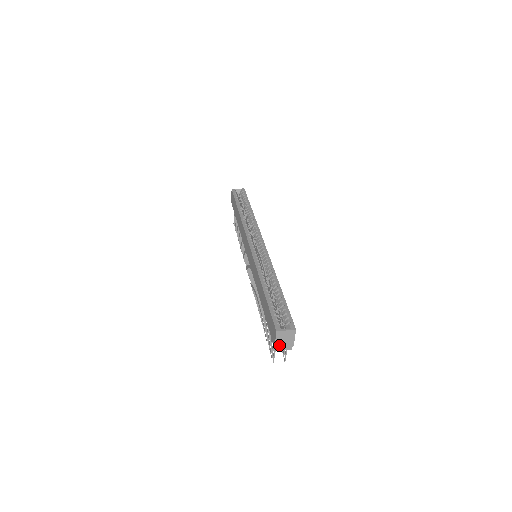
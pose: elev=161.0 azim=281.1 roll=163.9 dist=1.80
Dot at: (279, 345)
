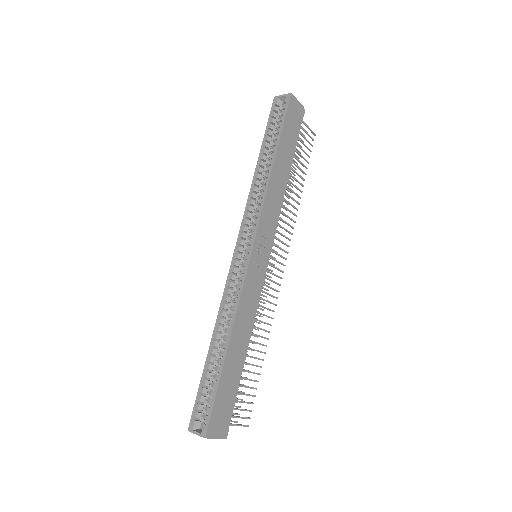
Dot at: occluded
